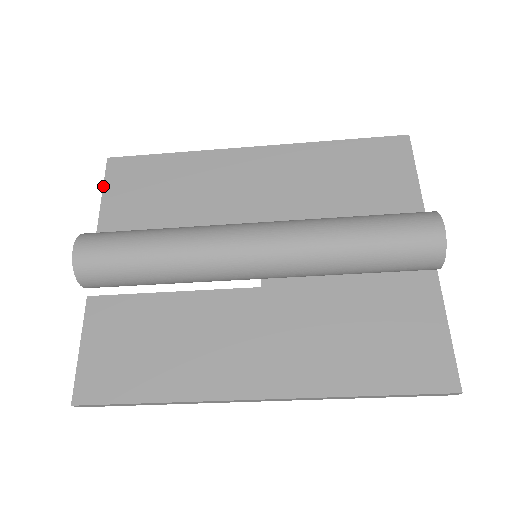
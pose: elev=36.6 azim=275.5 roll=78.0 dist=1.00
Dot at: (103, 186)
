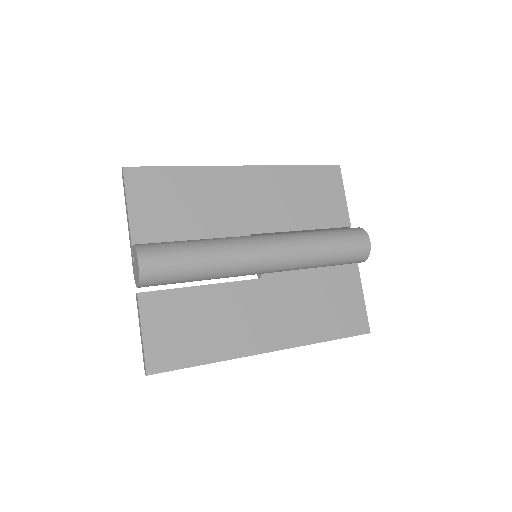
Dot at: (126, 195)
